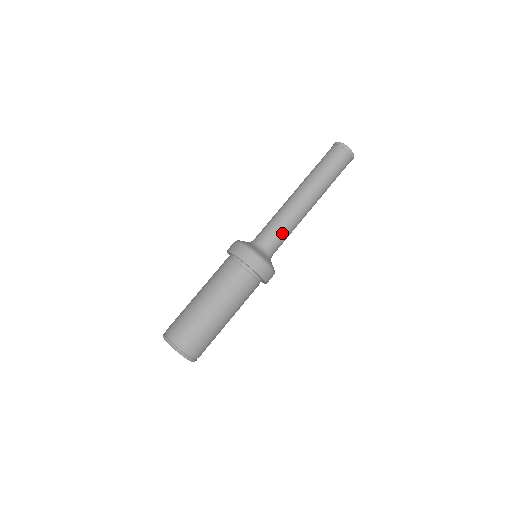
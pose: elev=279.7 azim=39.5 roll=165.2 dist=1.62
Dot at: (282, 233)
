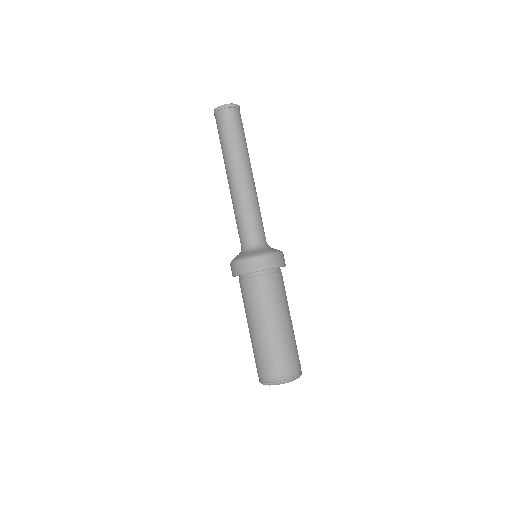
Dot at: (250, 221)
